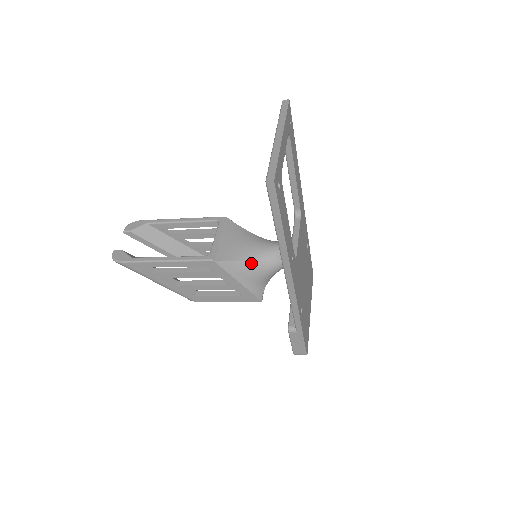
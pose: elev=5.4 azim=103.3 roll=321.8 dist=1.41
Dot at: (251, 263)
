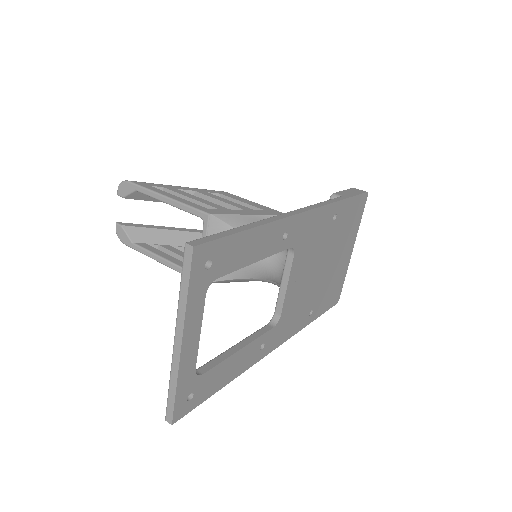
Dot at: (245, 279)
